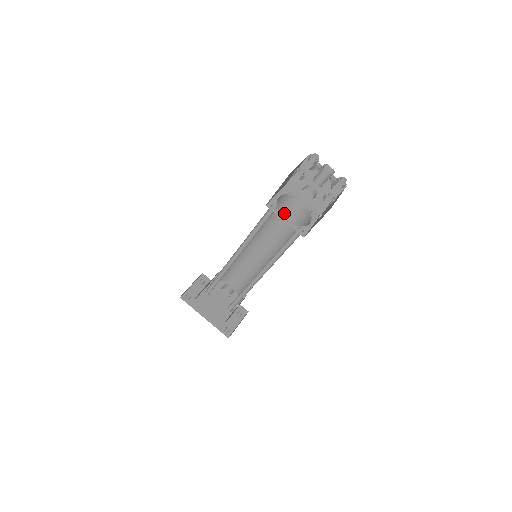
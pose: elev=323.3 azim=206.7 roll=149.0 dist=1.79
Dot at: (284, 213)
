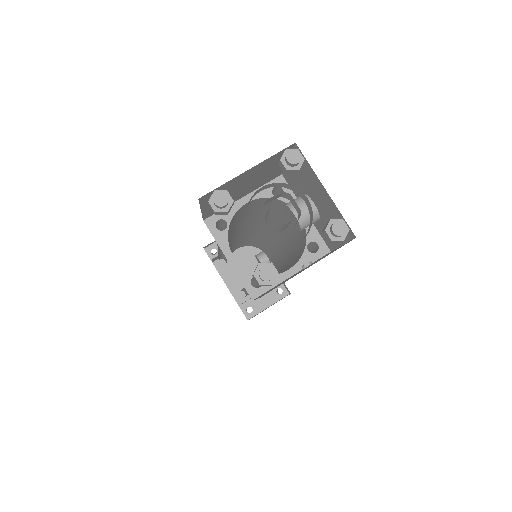
Dot at: (285, 217)
